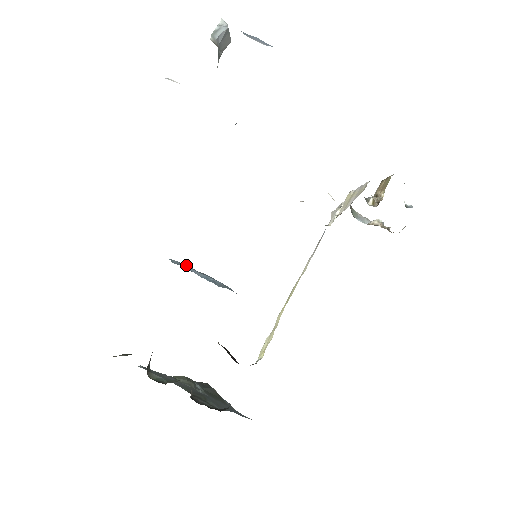
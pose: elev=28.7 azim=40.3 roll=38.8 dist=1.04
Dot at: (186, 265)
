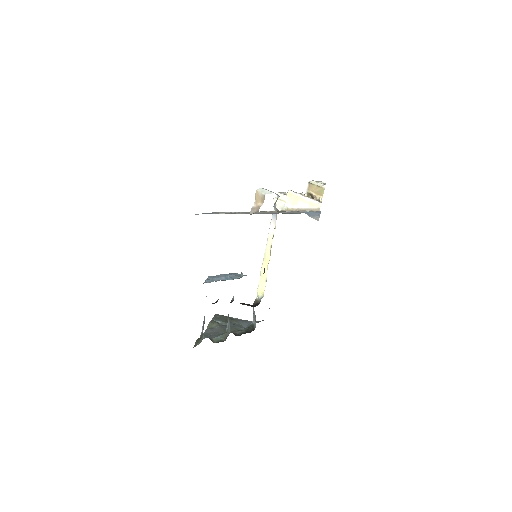
Dot at: (210, 277)
